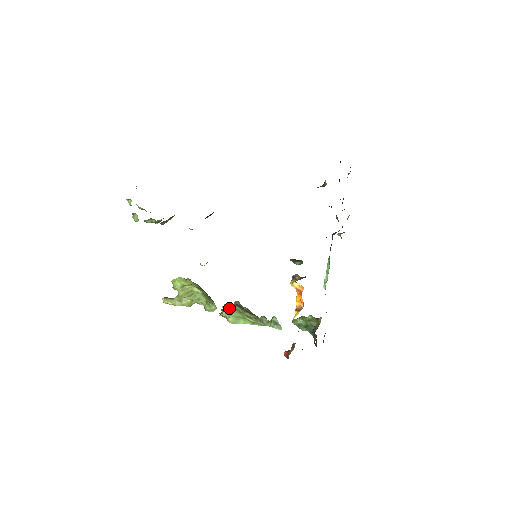
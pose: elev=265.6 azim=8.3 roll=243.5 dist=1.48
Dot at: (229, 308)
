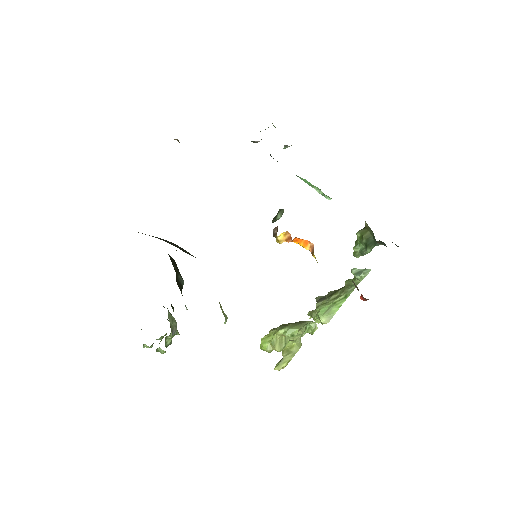
Dot at: (314, 313)
